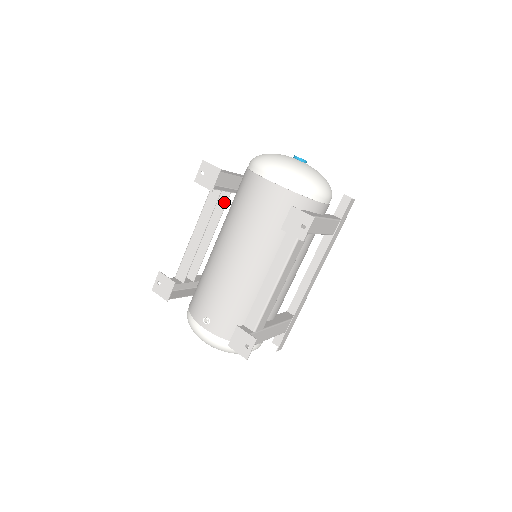
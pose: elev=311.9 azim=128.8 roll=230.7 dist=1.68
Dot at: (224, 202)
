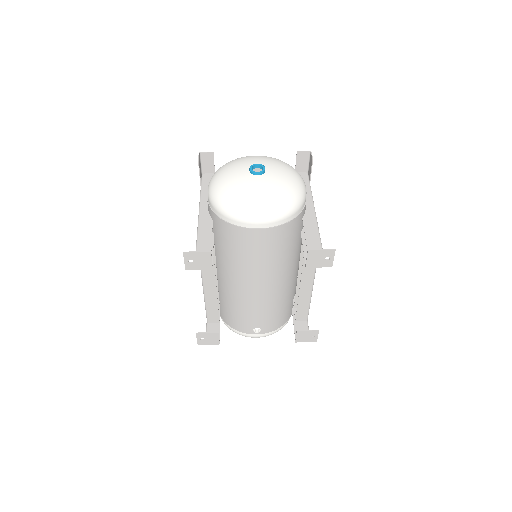
Dot at: occluded
